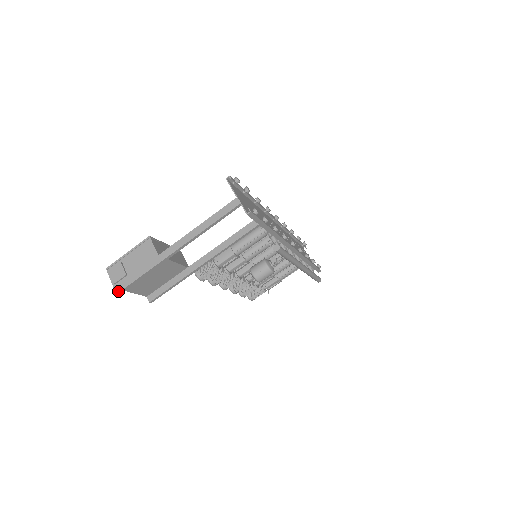
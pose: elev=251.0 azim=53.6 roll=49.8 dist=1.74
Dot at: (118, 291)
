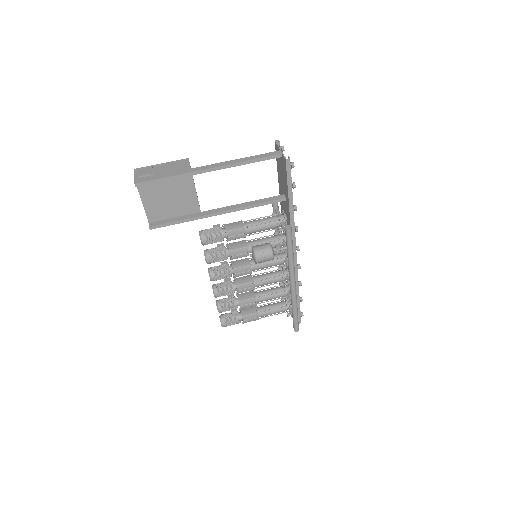
Dot at: (138, 182)
